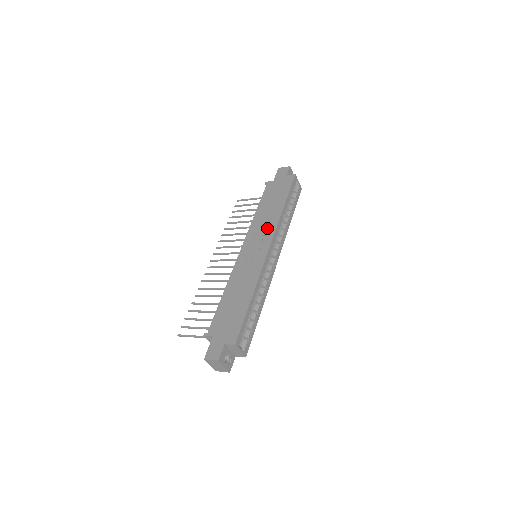
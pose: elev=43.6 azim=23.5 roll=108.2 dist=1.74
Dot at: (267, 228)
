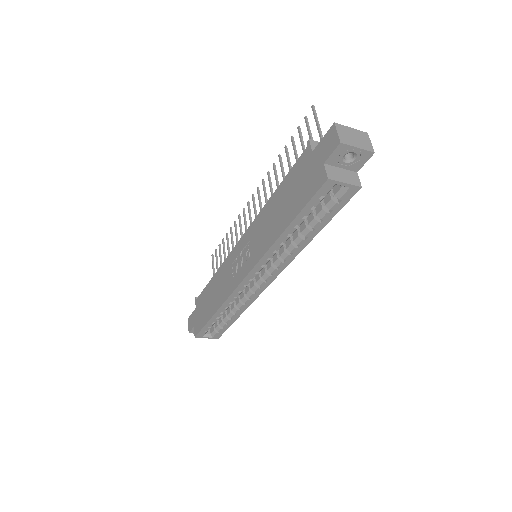
Dot at: (258, 246)
